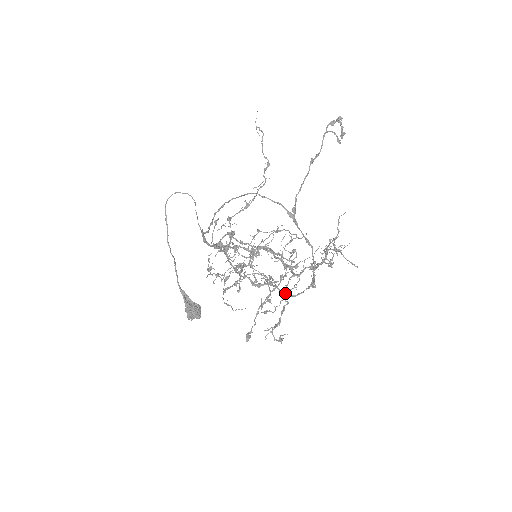
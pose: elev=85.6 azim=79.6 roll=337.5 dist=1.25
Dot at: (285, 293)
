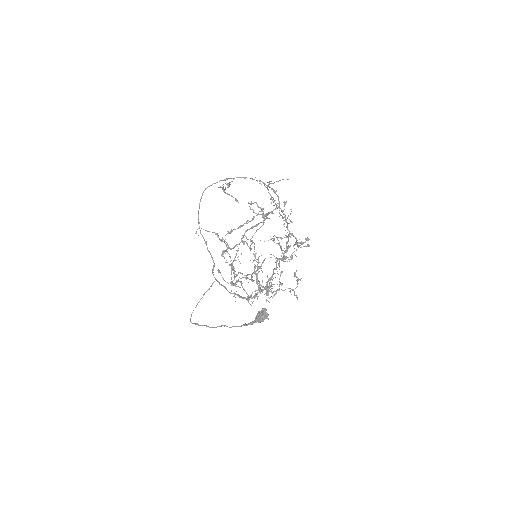
Dot at: (290, 245)
